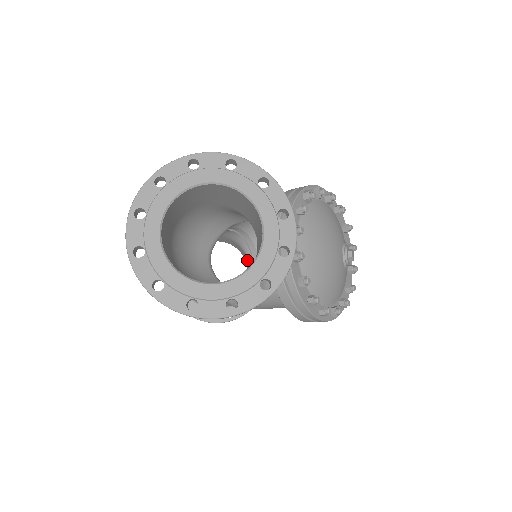
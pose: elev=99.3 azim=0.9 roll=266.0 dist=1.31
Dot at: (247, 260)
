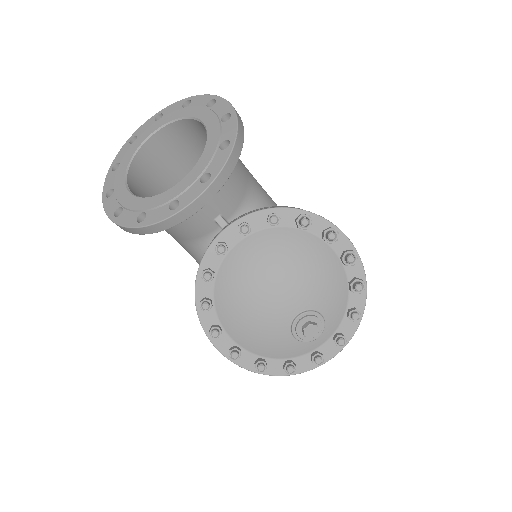
Dot at: occluded
